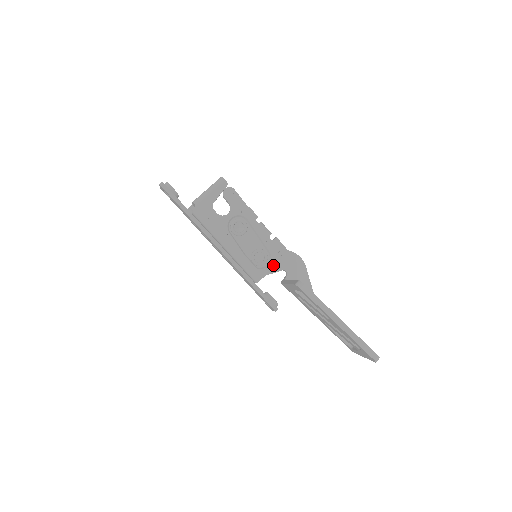
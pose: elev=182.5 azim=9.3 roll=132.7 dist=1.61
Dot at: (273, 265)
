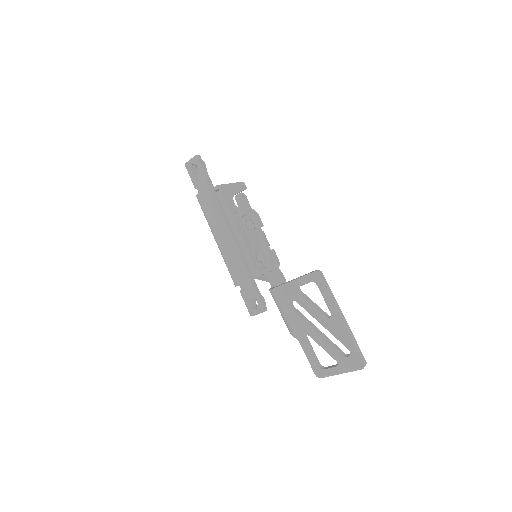
Dot at: (269, 269)
